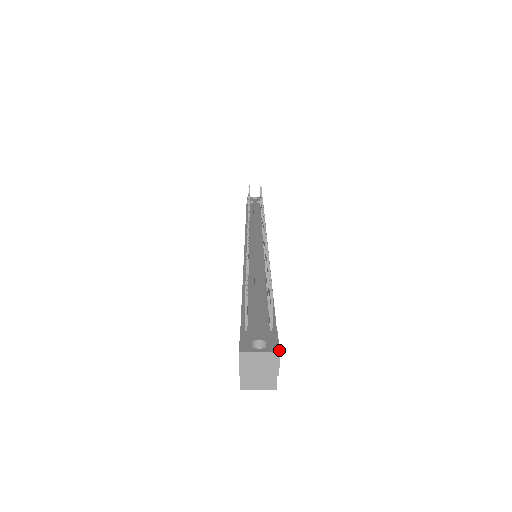
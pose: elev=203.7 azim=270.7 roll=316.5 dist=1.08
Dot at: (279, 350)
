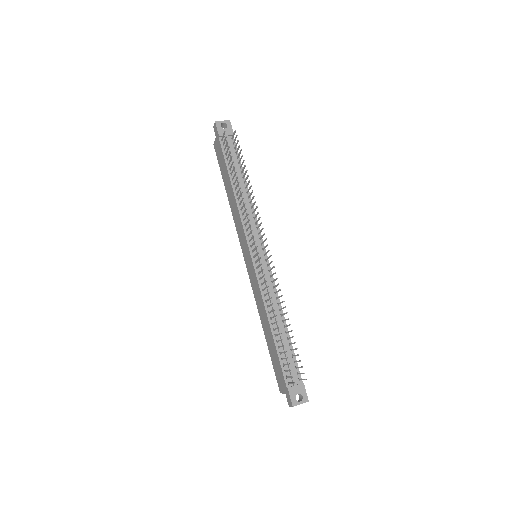
Dot at: (308, 400)
